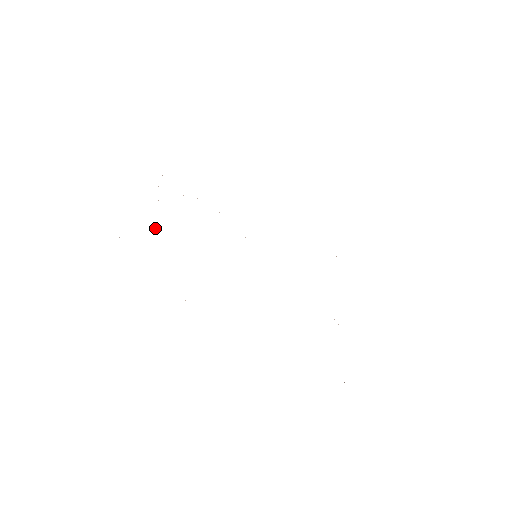
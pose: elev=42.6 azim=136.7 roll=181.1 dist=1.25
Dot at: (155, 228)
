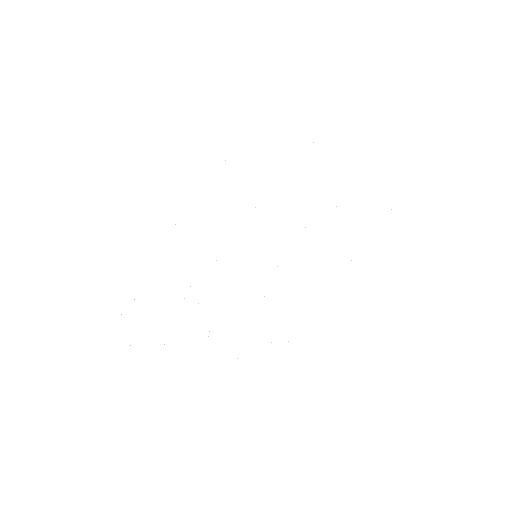
Dot at: occluded
